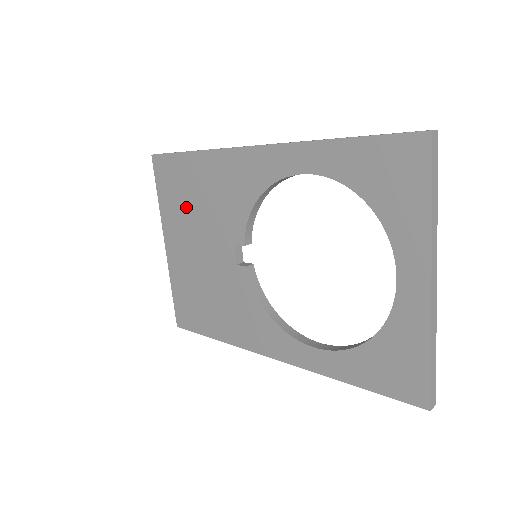
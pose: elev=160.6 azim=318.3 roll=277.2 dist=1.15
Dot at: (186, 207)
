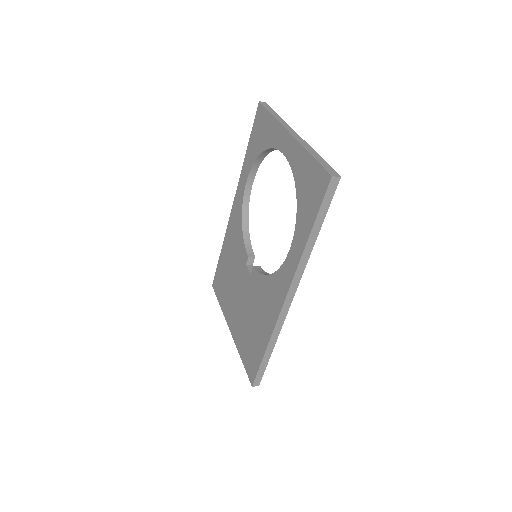
Dot at: (228, 286)
